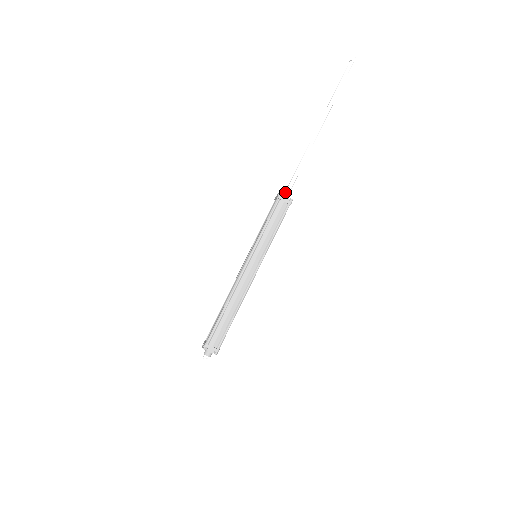
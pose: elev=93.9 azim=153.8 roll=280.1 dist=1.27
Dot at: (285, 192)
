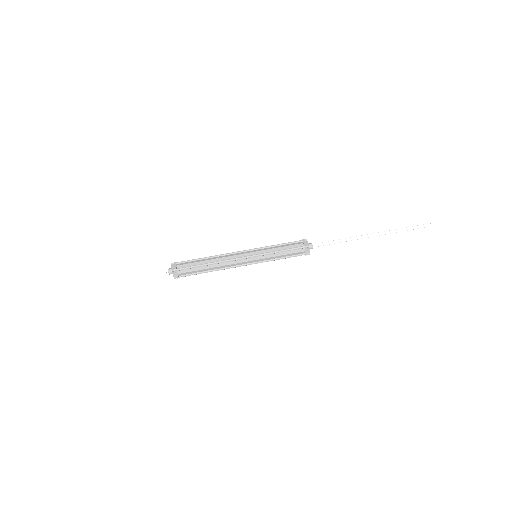
Dot at: (312, 246)
